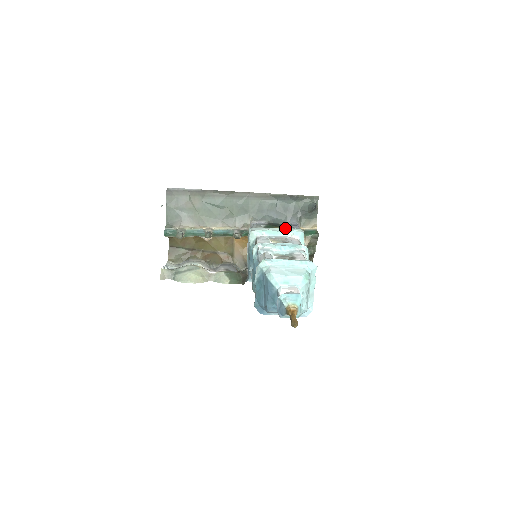
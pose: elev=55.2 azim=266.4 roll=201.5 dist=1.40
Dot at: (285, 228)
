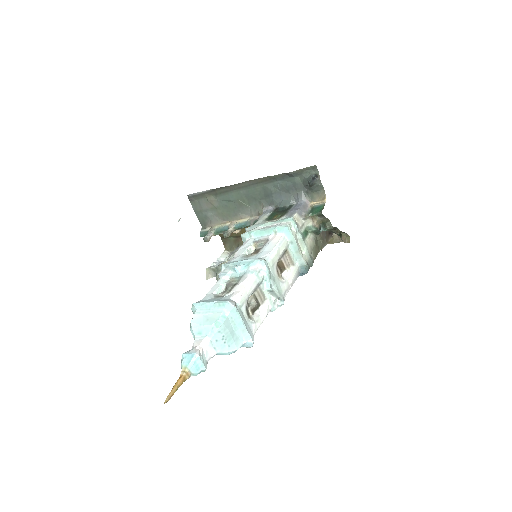
Dot at: (280, 218)
